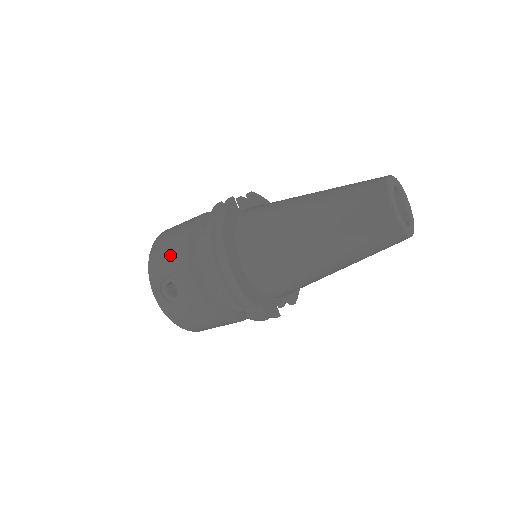
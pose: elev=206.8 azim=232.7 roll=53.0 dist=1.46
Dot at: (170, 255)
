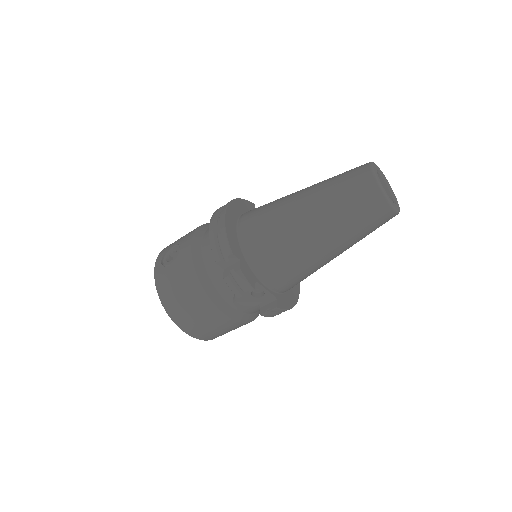
Dot at: occluded
